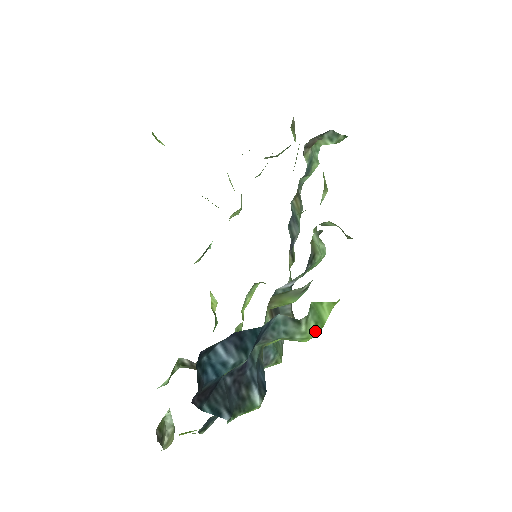
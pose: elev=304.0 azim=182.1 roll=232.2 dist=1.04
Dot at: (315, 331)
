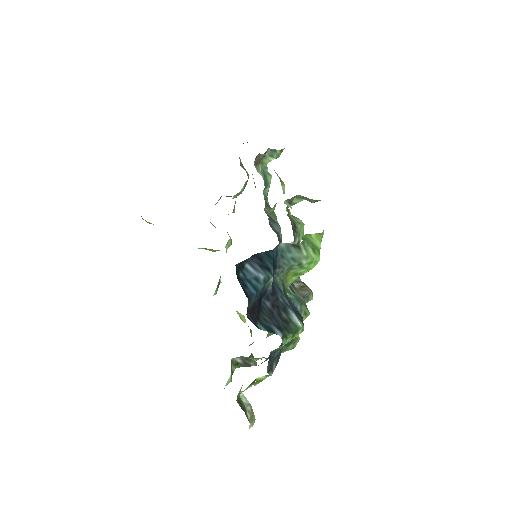
Dot at: (315, 255)
